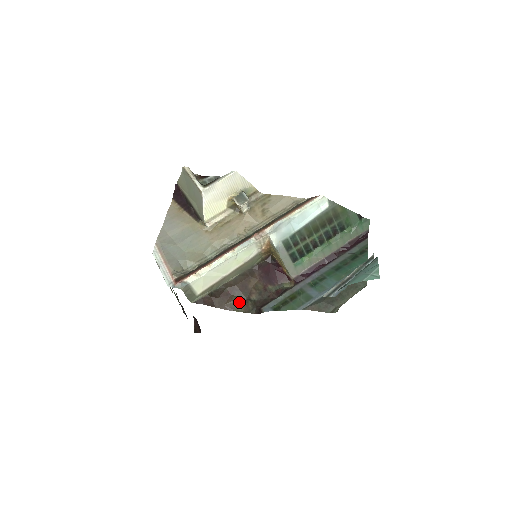
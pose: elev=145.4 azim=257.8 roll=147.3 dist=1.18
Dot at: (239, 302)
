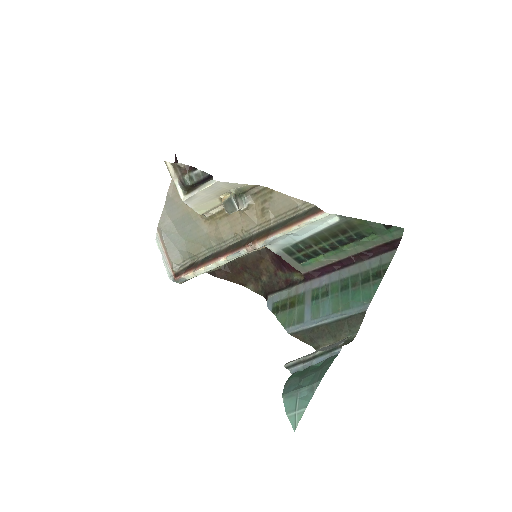
Dot at: (250, 280)
